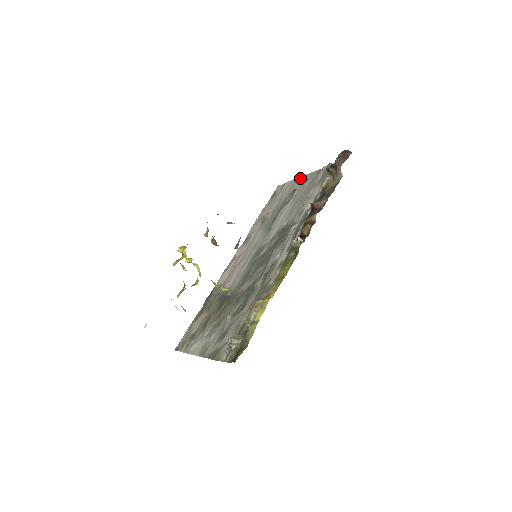
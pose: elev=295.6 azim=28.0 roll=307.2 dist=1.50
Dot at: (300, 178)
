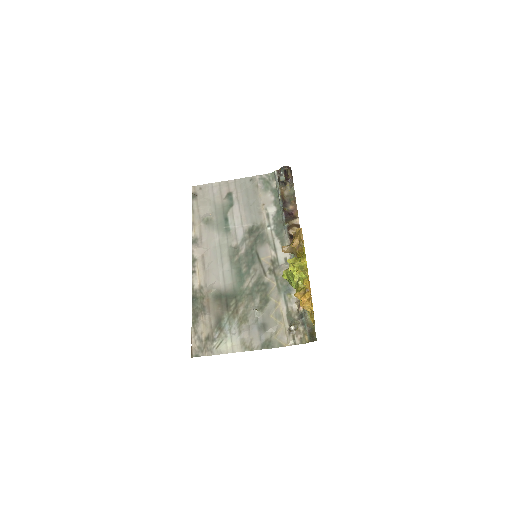
Dot at: (227, 182)
